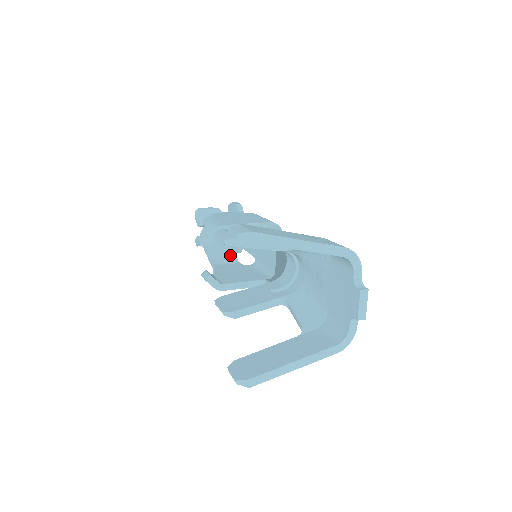
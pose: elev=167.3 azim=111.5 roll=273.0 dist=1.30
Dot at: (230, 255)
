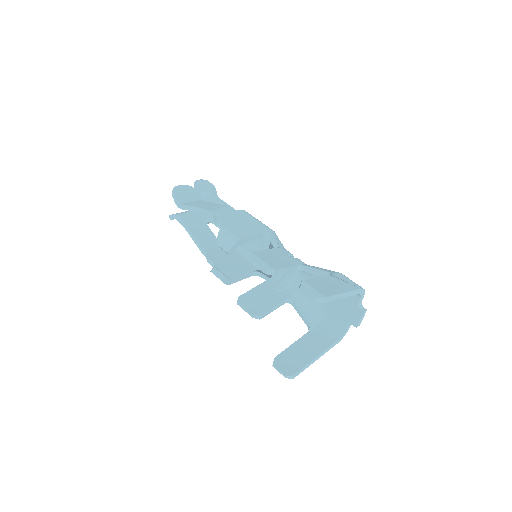
Dot at: (212, 237)
